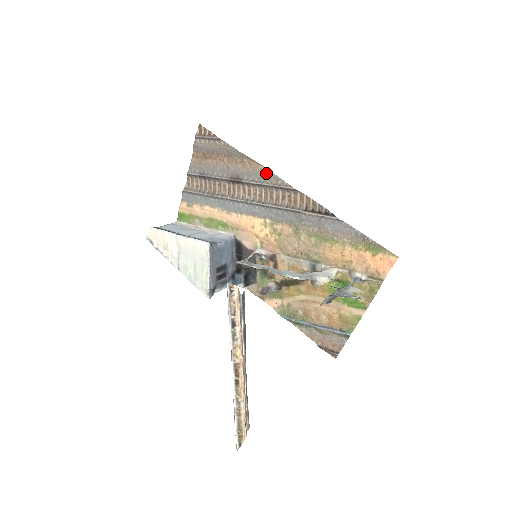
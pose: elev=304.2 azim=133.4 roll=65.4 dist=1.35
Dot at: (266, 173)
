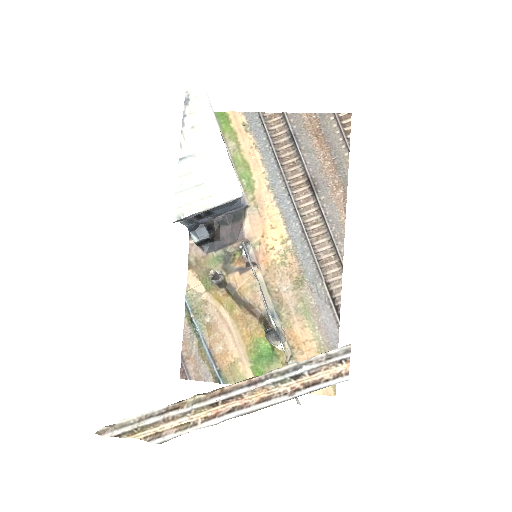
Dot at: (340, 222)
